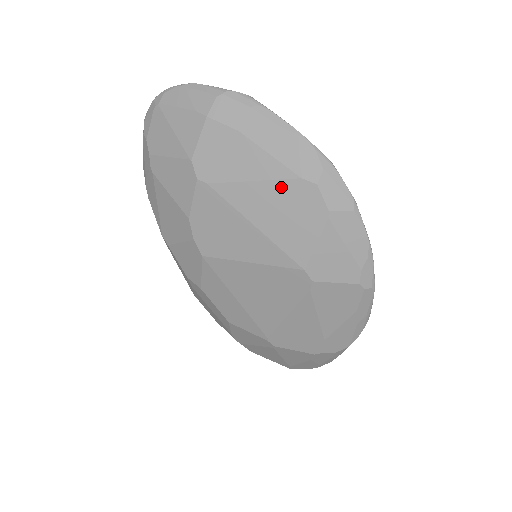
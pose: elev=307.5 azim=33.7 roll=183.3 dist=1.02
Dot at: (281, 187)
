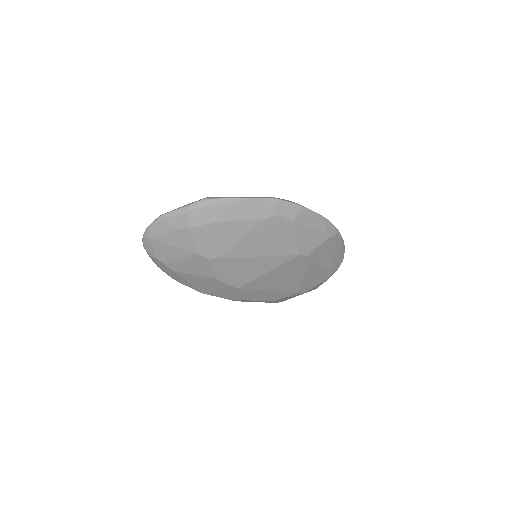
Dot at: (258, 230)
